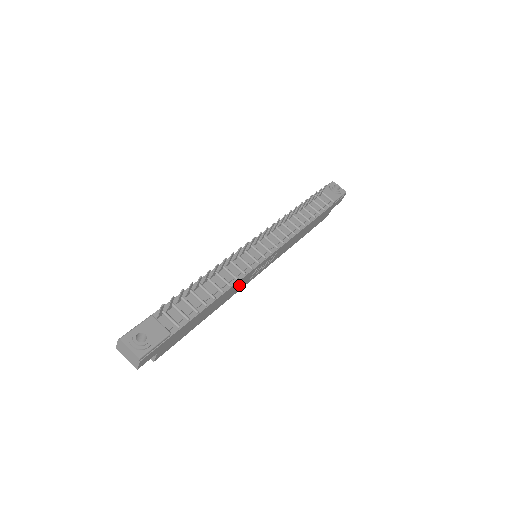
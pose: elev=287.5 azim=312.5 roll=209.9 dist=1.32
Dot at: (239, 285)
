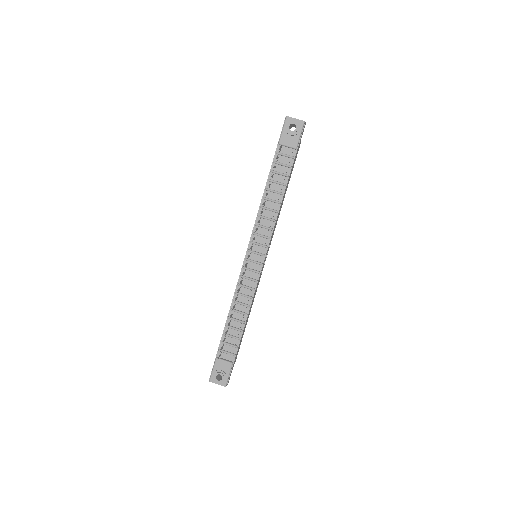
Dot at: (256, 289)
